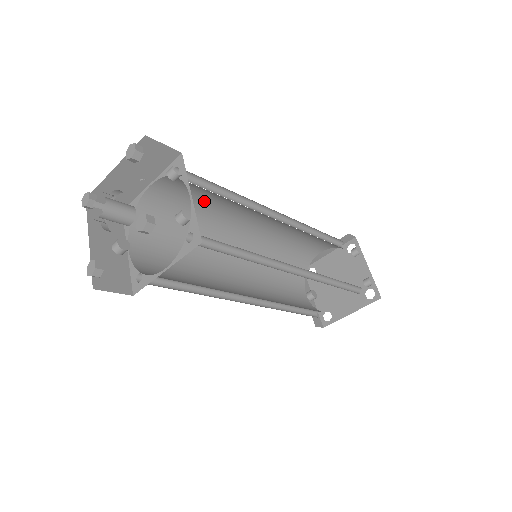
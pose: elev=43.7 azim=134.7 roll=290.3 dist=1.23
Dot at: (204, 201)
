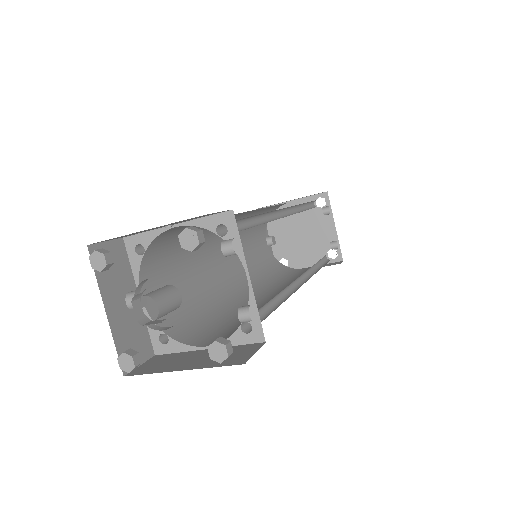
Dot at: occluded
